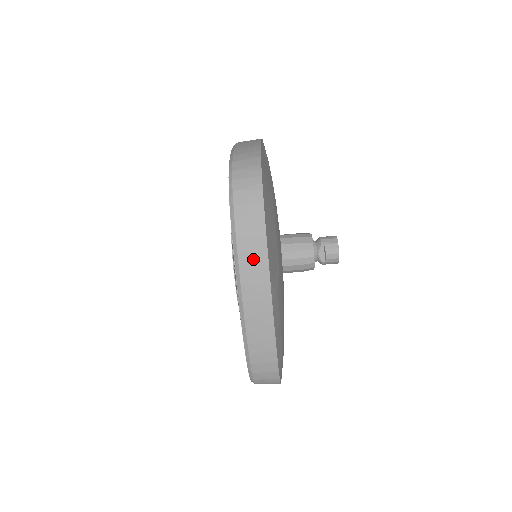
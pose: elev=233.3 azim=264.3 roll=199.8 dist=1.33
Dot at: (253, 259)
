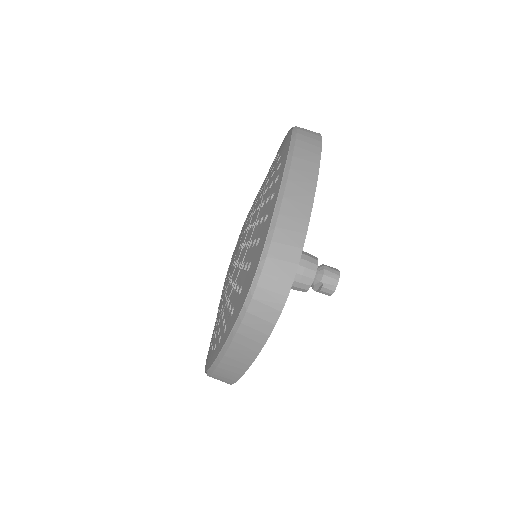
Dot at: (244, 350)
